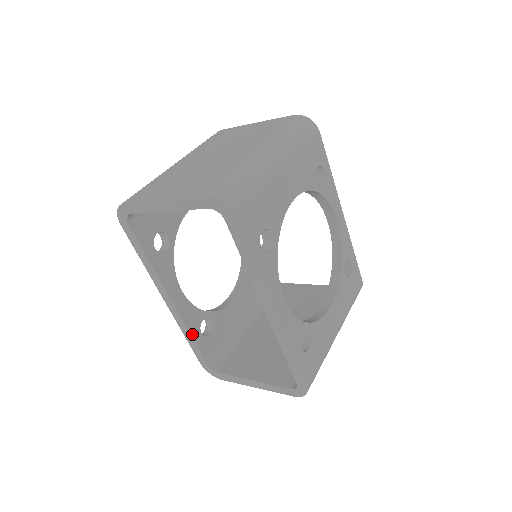
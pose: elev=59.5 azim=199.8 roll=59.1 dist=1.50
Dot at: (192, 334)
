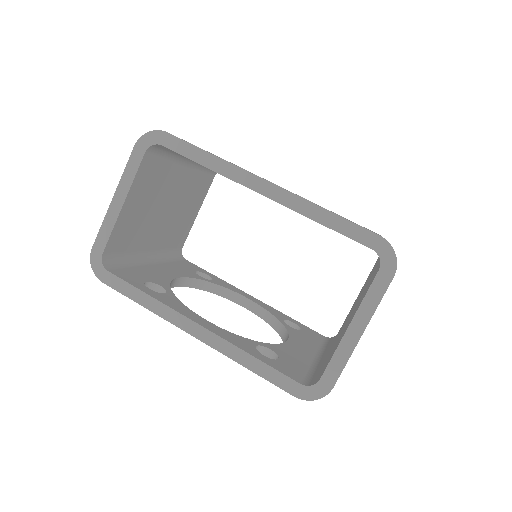
Dot at: (250, 354)
